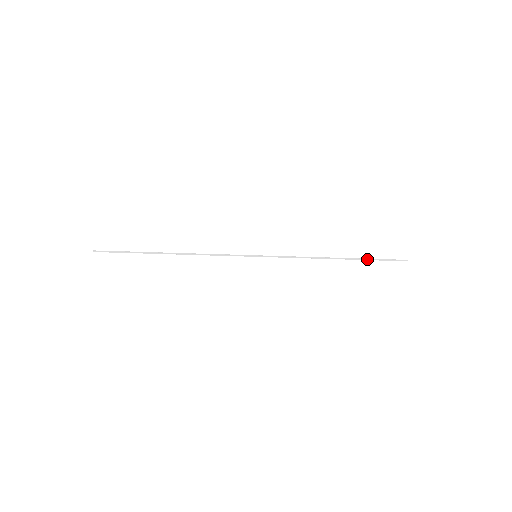
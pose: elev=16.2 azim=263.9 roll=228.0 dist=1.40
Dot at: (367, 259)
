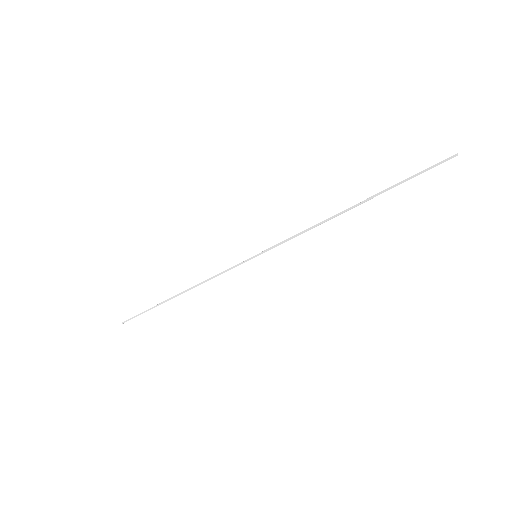
Dot at: (392, 187)
